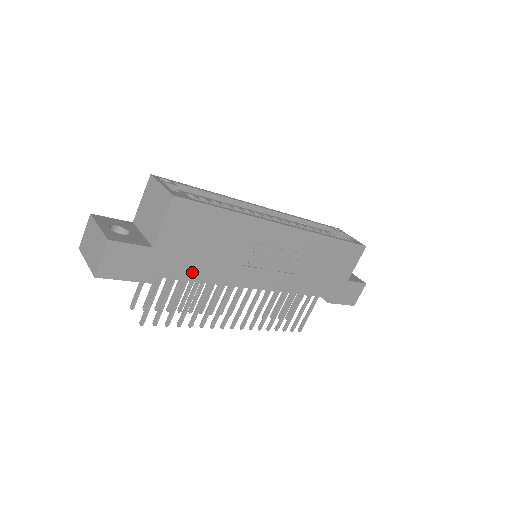
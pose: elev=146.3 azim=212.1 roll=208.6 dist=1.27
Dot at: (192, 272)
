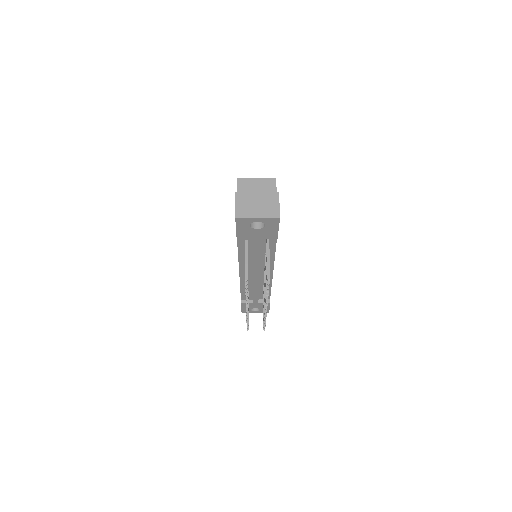
Dot at: occluded
